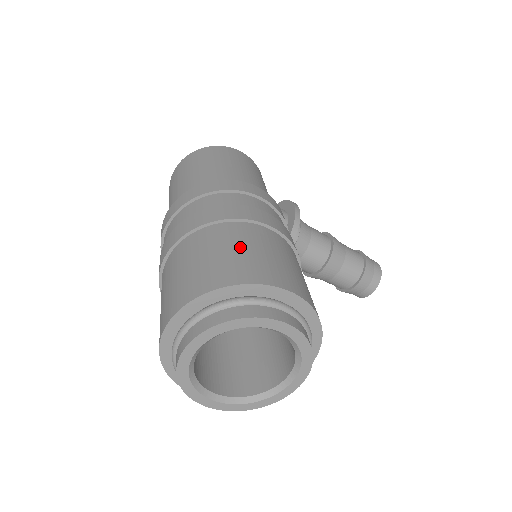
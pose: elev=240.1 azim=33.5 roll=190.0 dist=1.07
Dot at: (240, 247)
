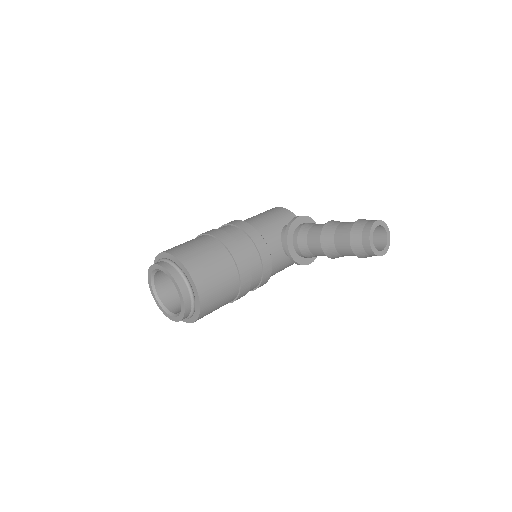
Dot at: occluded
